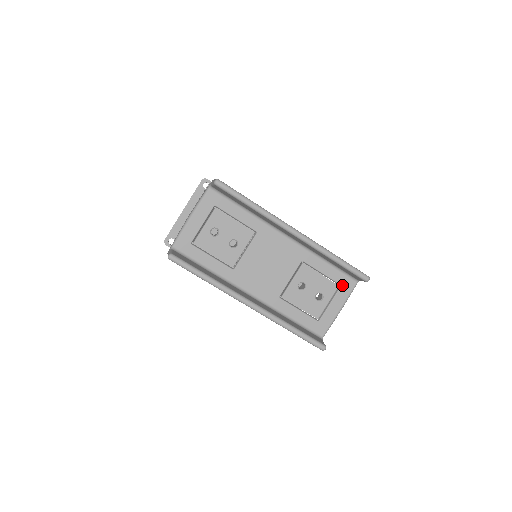
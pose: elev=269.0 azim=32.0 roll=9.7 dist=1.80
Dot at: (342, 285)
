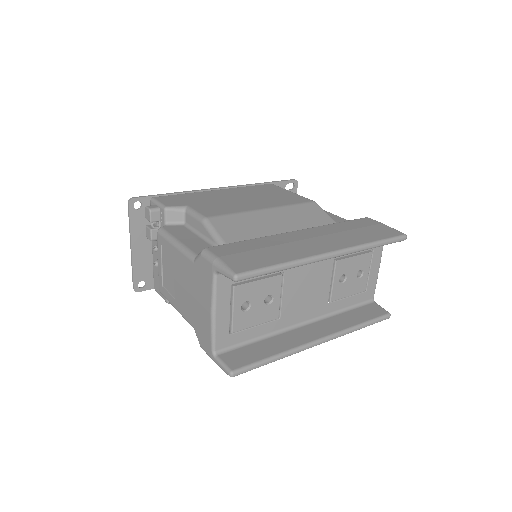
Dot at: (374, 249)
